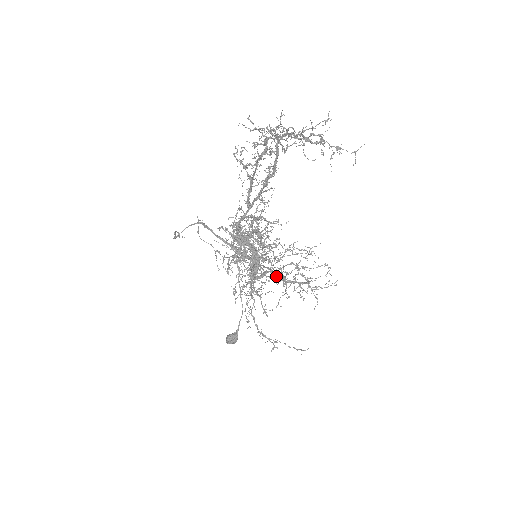
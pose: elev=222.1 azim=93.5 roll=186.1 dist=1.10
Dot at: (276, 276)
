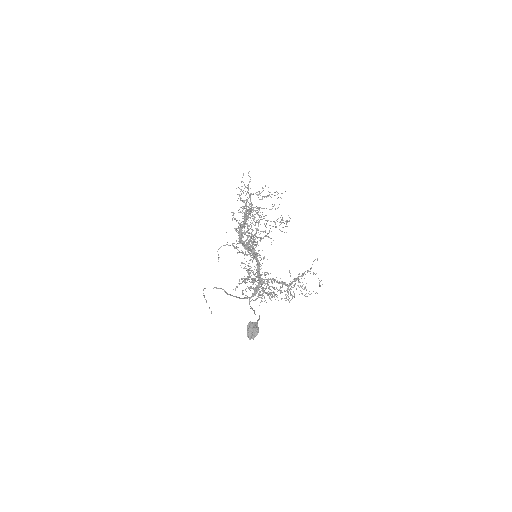
Dot at: (278, 283)
